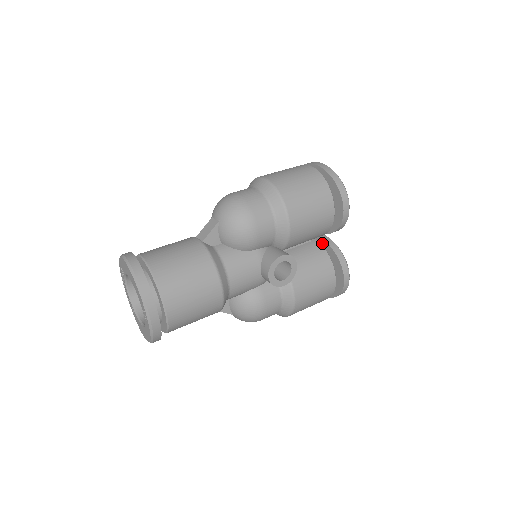
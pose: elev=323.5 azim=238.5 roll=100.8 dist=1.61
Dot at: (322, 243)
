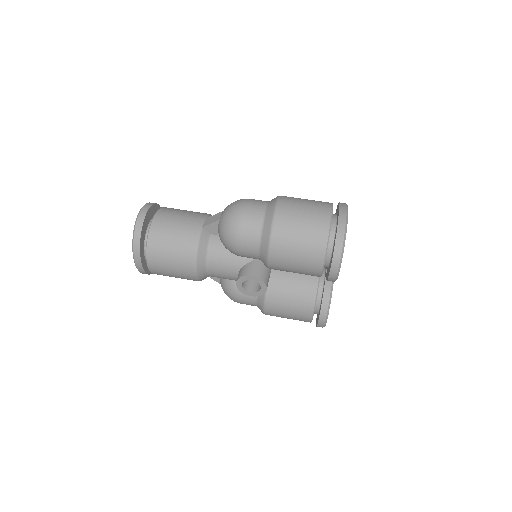
Dot at: occluded
